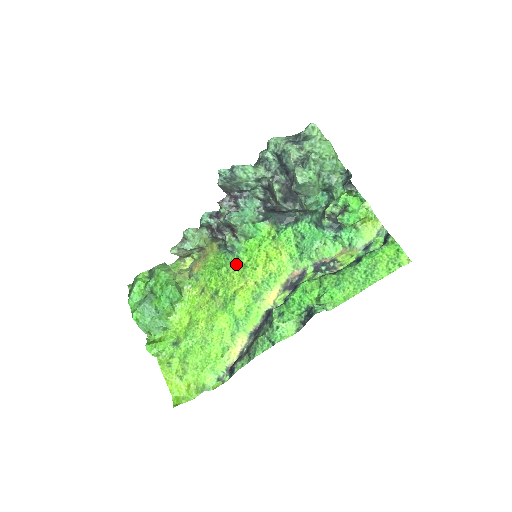
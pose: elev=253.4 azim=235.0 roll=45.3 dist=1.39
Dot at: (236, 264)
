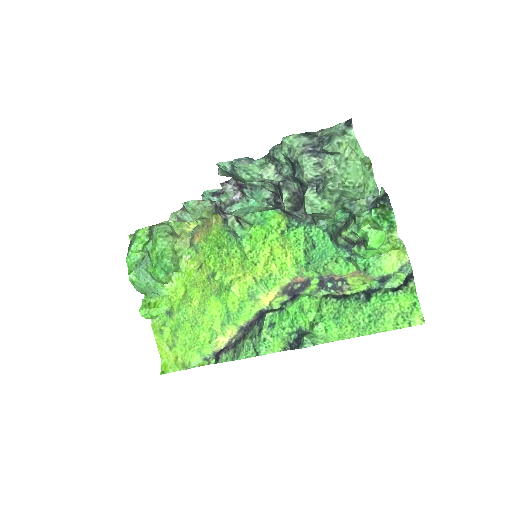
Dot at: (237, 250)
